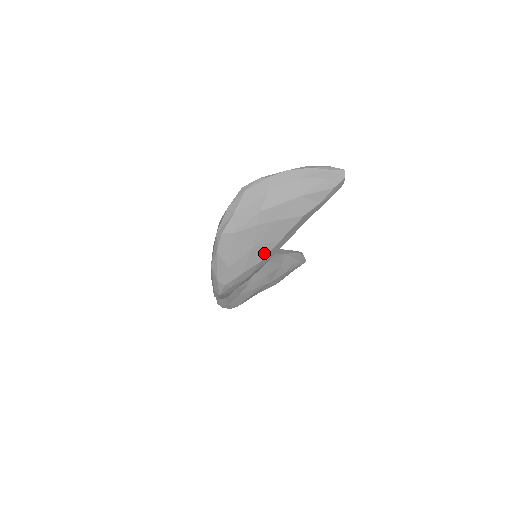
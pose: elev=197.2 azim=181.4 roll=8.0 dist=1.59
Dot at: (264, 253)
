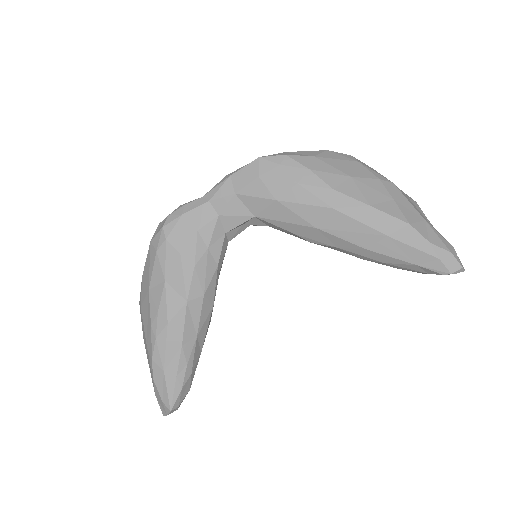
Dot at: (345, 190)
